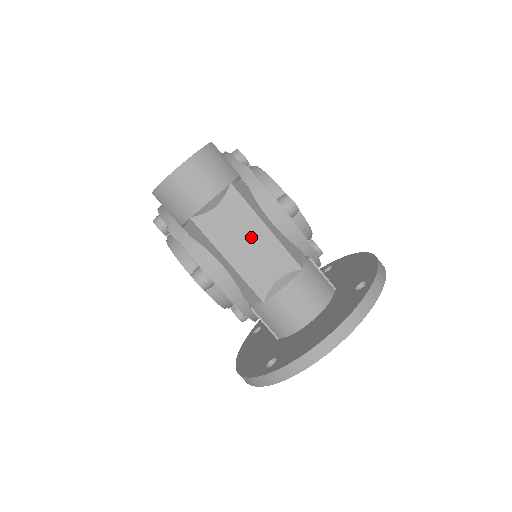
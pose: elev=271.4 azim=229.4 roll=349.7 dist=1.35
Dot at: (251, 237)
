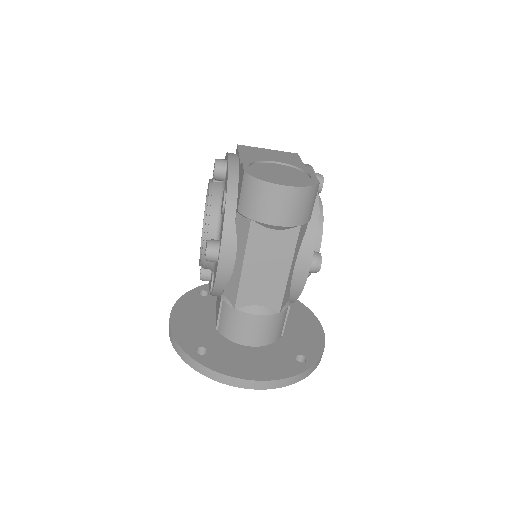
Dot at: (273, 268)
